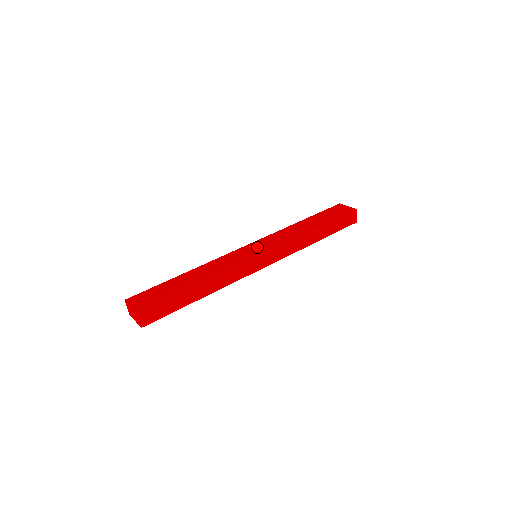
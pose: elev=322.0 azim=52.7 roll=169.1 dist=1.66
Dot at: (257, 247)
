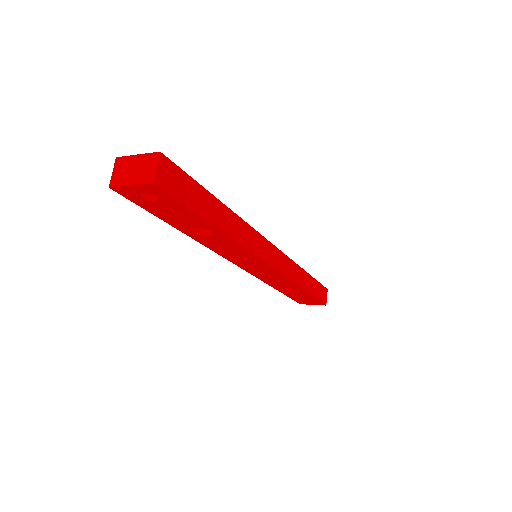
Dot at: occluded
